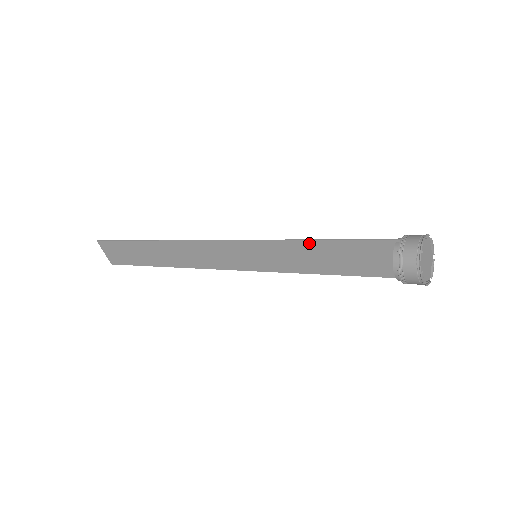
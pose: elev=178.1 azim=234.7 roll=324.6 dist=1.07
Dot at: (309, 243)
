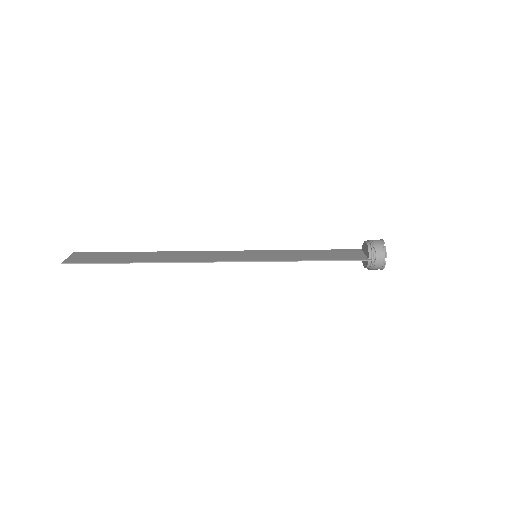
Dot at: (307, 260)
